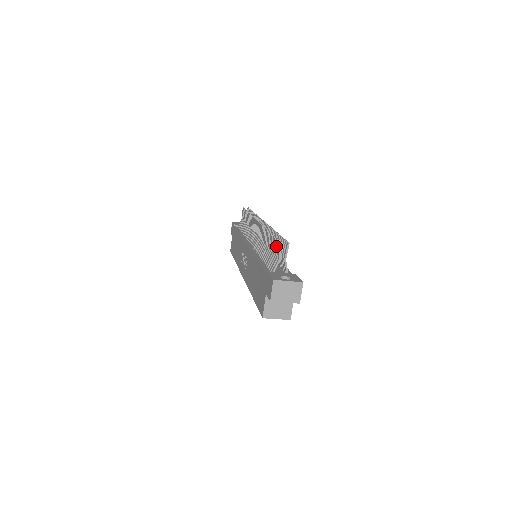
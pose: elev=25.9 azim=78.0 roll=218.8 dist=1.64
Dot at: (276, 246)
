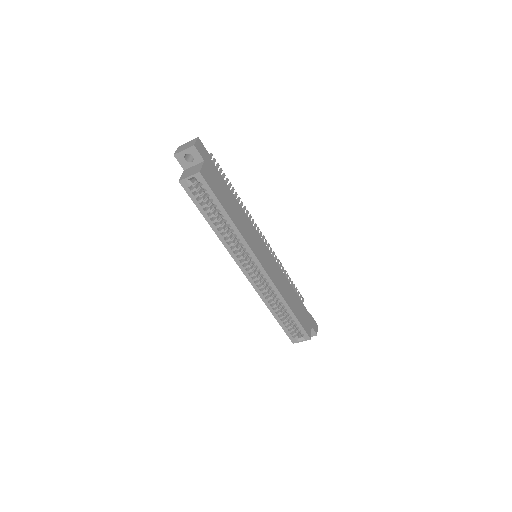
Dot at: occluded
